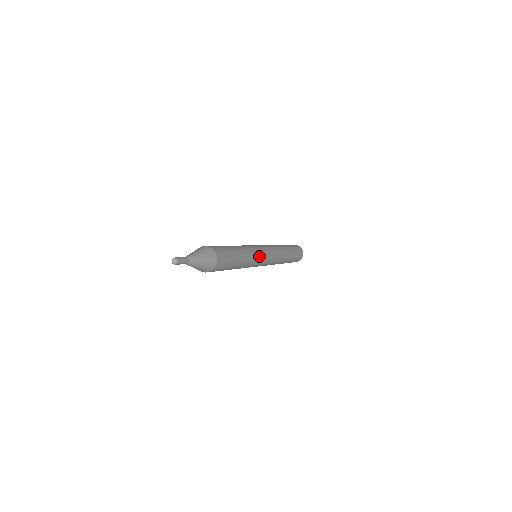
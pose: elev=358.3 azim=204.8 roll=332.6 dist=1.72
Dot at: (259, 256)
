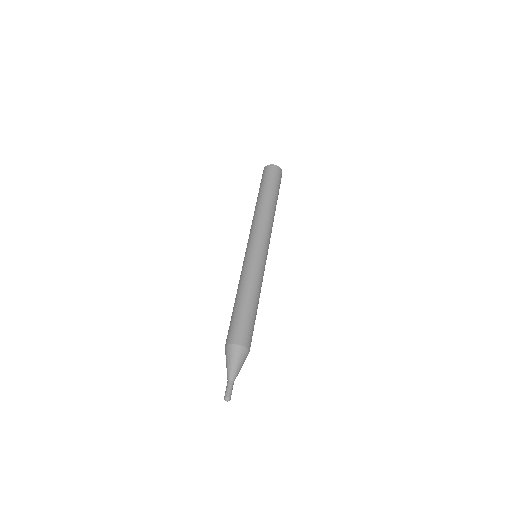
Dot at: (263, 268)
